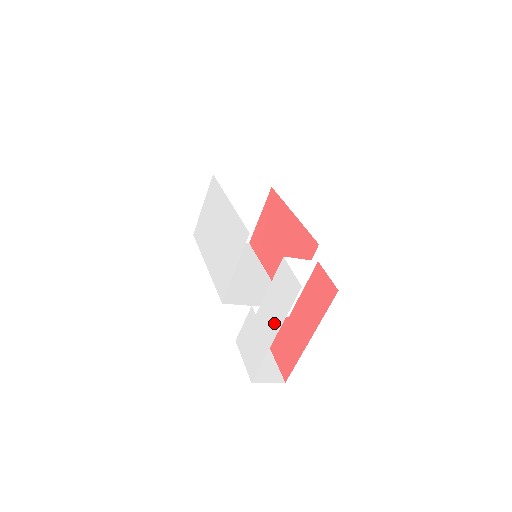
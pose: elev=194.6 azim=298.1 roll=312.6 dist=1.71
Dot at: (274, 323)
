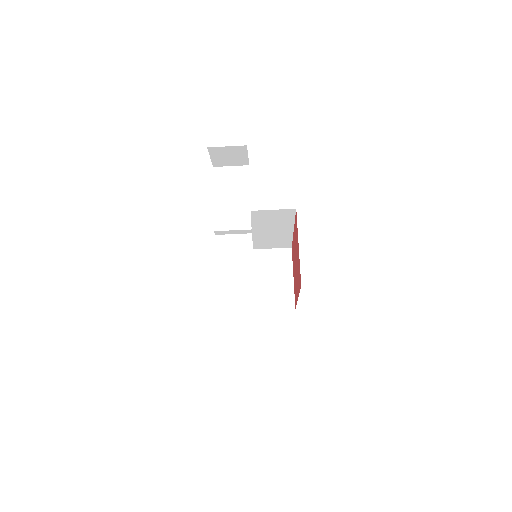
Dot at: occluded
